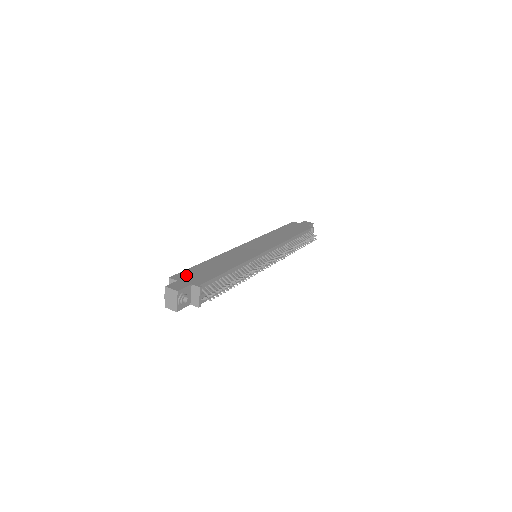
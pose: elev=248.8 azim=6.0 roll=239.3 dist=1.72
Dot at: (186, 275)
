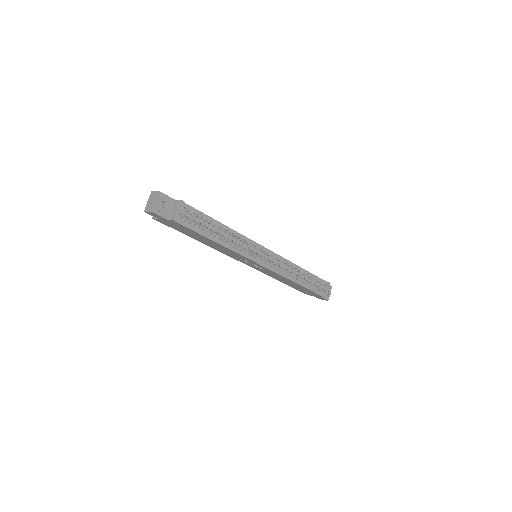
Dot at: occluded
